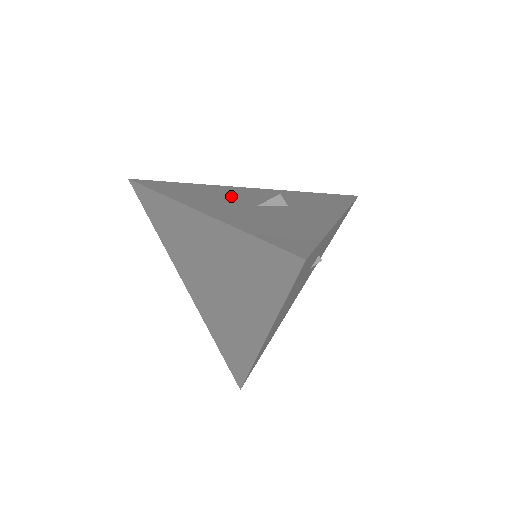
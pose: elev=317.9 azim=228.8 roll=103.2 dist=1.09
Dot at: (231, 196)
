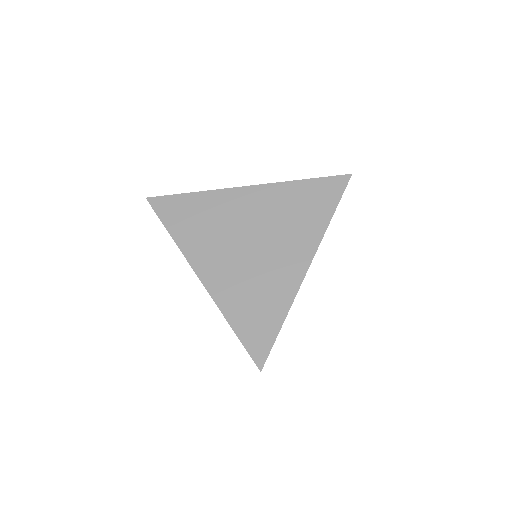
Dot at: occluded
